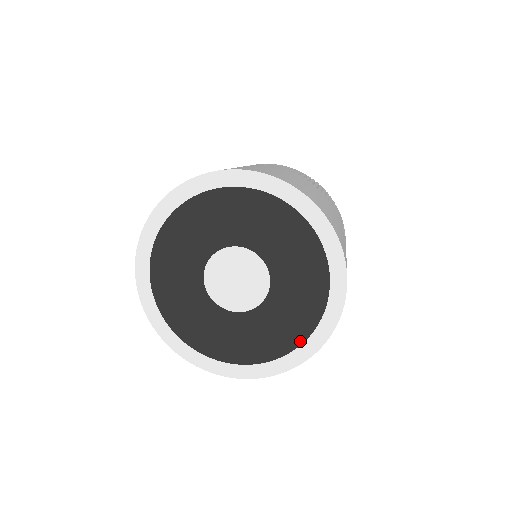
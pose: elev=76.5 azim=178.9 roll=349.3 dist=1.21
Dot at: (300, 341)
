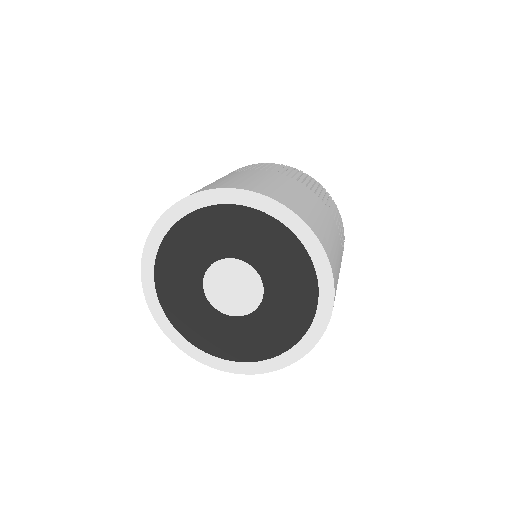
Dot at: (258, 359)
